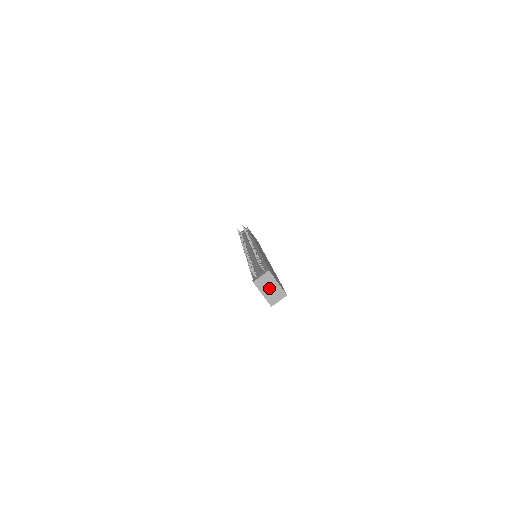
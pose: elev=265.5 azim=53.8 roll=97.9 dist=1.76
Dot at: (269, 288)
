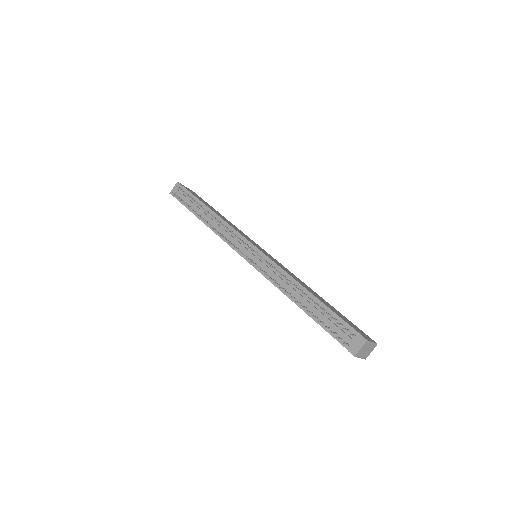
Dot at: (366, 350)
